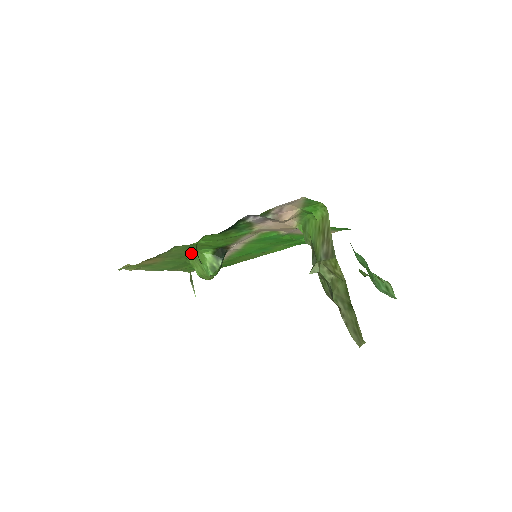
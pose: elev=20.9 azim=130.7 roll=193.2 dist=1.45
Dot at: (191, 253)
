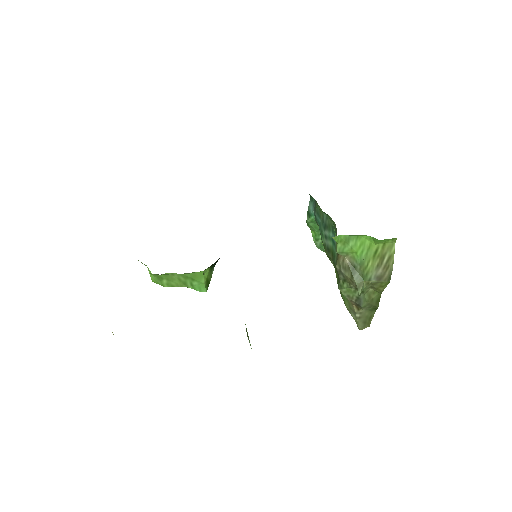
Dot at: occluded
